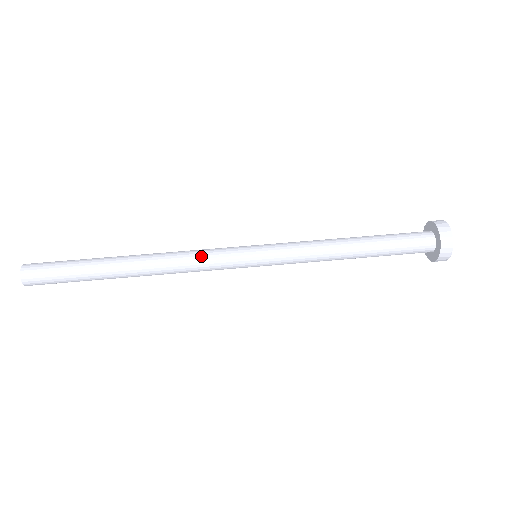
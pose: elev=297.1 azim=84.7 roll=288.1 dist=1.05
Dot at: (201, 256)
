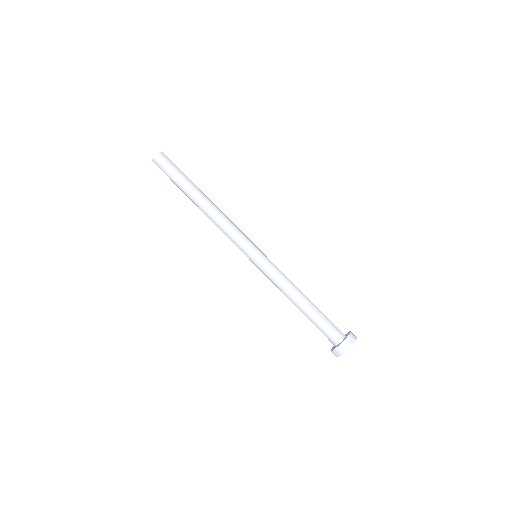
Dot at: (234, 228)
